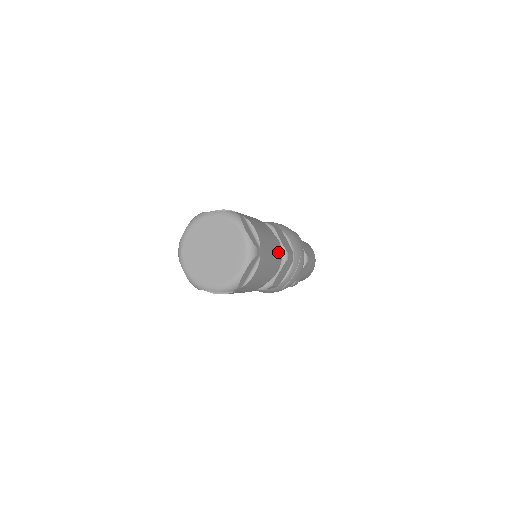
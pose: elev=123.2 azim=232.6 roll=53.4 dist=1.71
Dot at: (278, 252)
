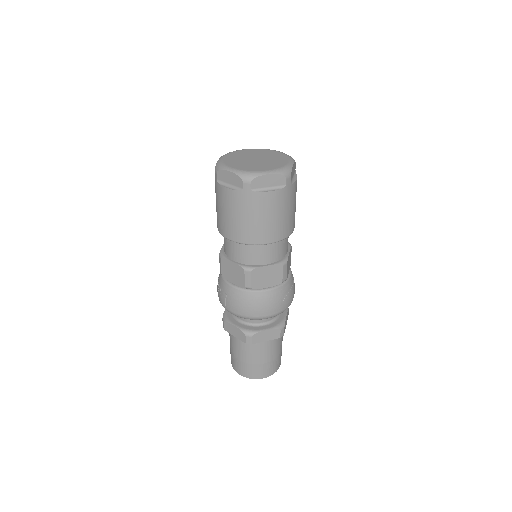
Dot at: occluded
